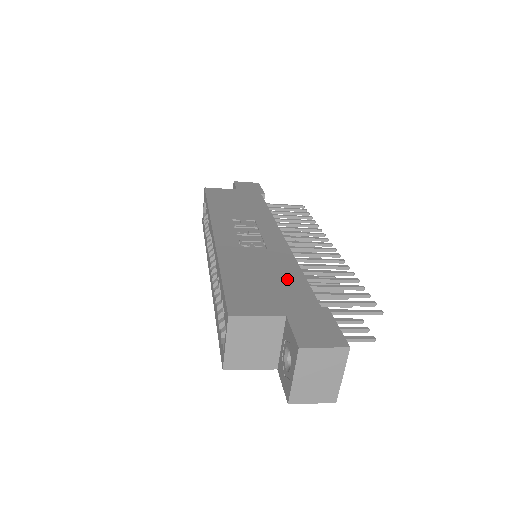
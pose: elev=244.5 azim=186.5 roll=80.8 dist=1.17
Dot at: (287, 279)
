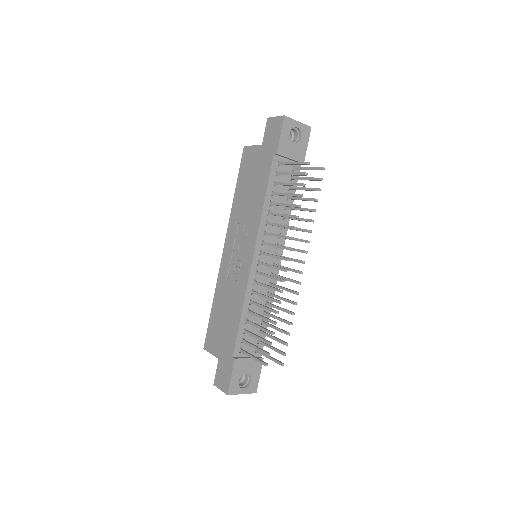
Dot at: (231, 323)
